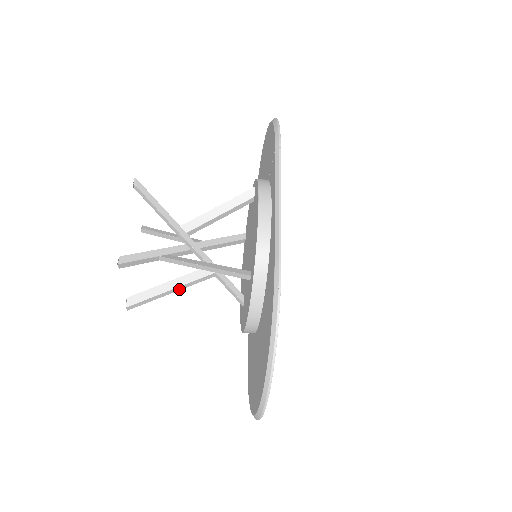
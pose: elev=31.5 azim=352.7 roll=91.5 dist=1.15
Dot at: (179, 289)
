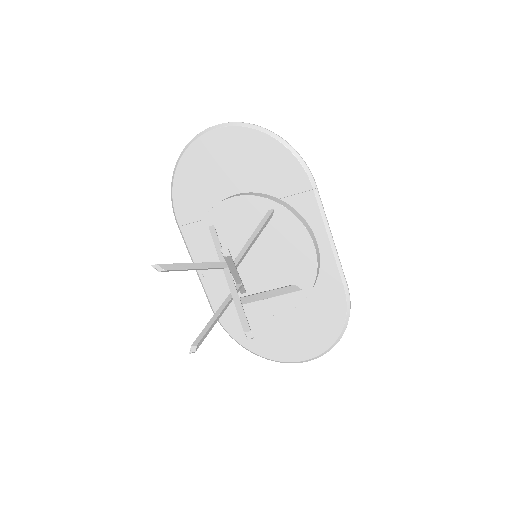
Dot at: occluded
